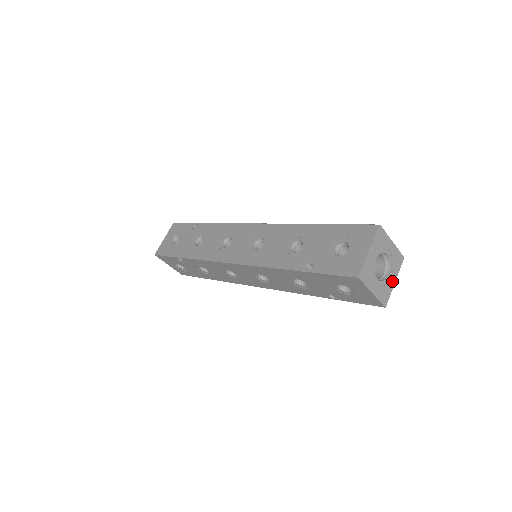
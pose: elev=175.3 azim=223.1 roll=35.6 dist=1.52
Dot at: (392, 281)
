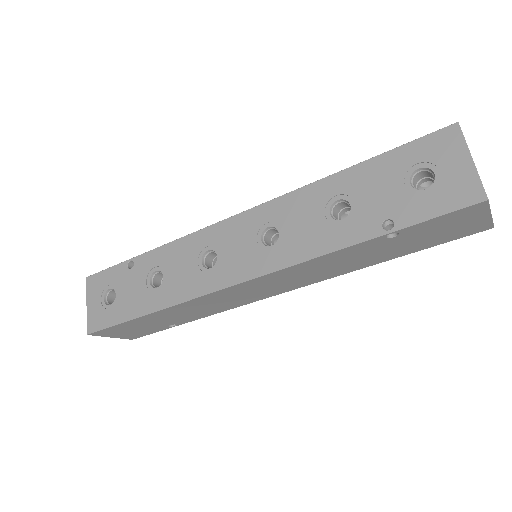
Dot at: occluded
